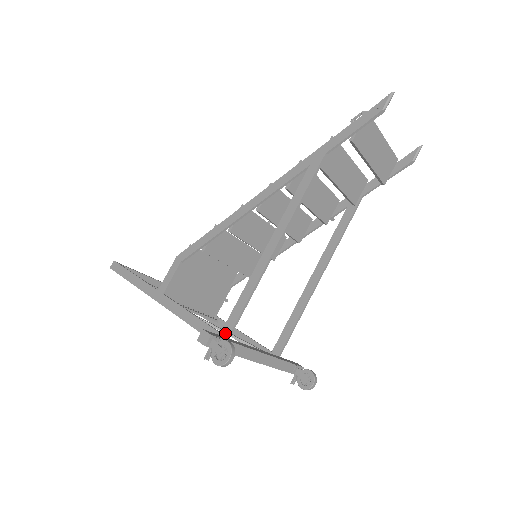
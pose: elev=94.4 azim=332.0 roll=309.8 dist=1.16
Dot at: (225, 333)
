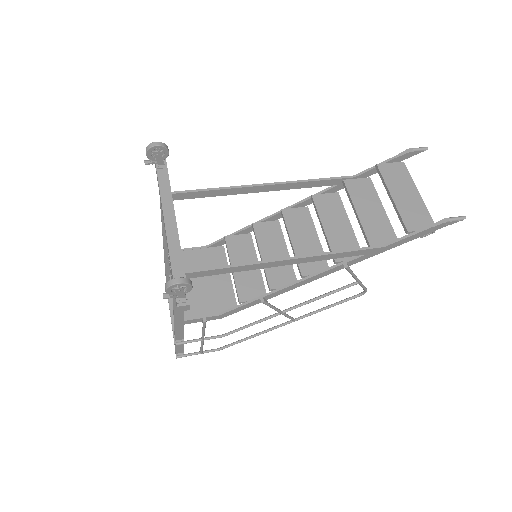
Dot at: (173, 195)
